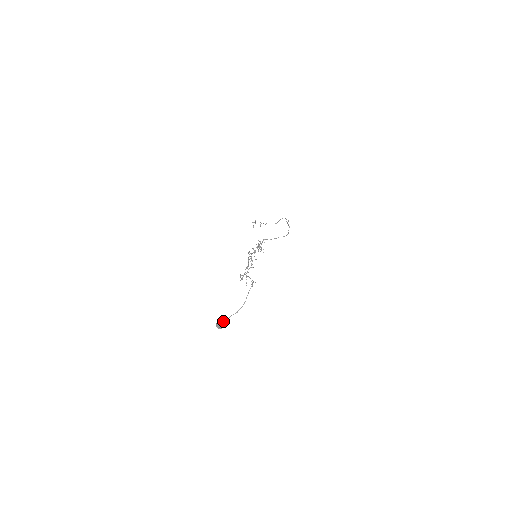
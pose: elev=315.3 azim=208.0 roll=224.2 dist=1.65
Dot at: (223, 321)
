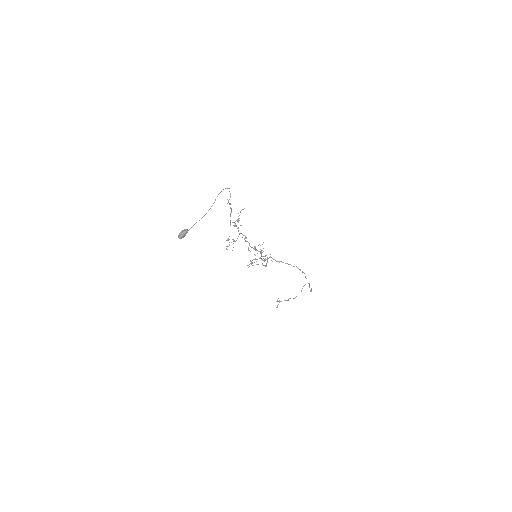
Dot at: occluded
